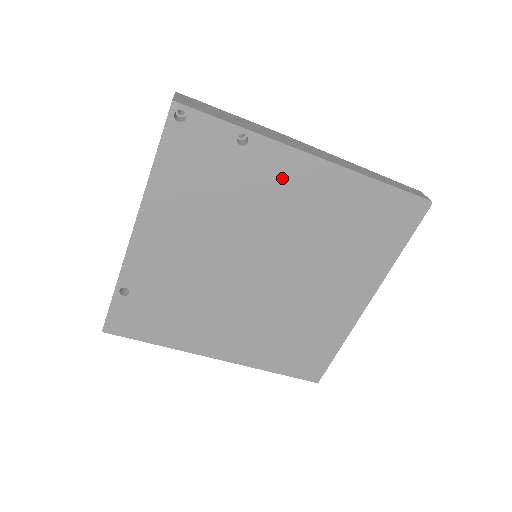
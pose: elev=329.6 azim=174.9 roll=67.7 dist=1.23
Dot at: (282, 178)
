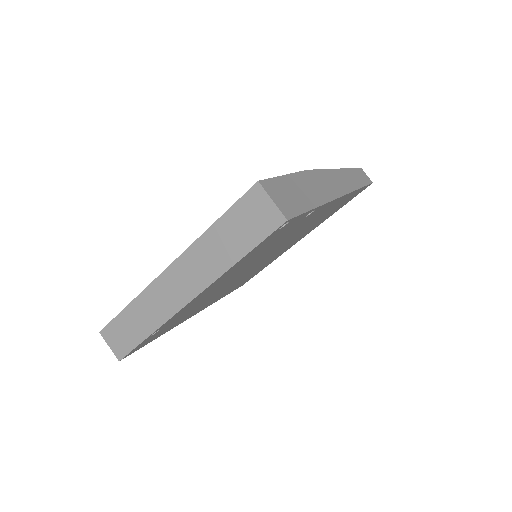
Dot at: (313, 217)
